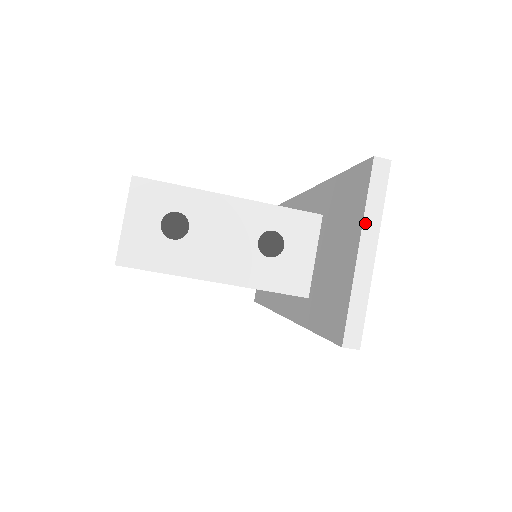
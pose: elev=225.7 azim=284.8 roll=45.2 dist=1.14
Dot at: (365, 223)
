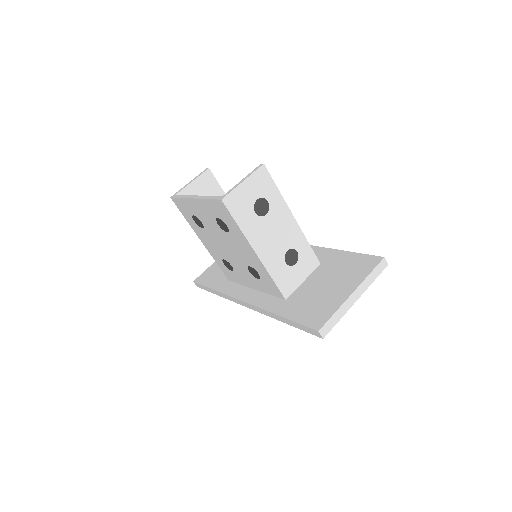
Dot at: (363, 283)
